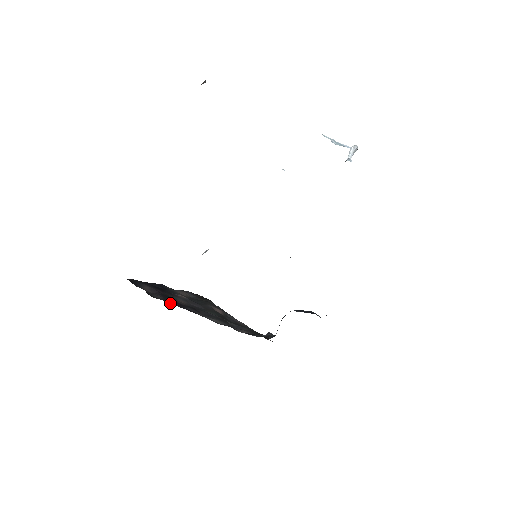
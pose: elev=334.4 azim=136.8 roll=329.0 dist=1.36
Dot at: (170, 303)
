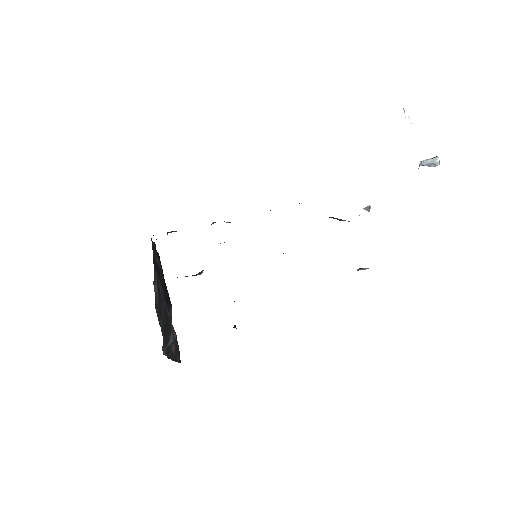
Dot at: (153, 260)
